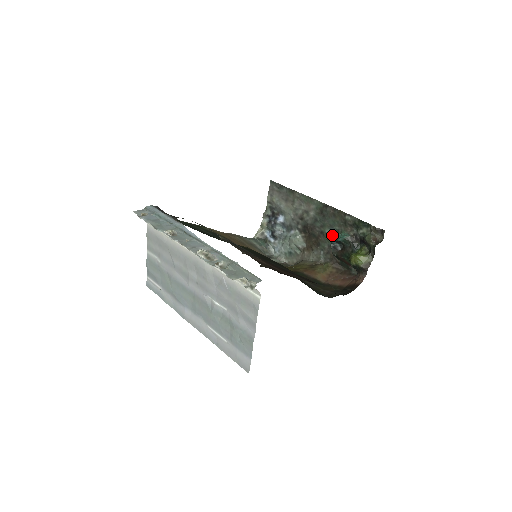
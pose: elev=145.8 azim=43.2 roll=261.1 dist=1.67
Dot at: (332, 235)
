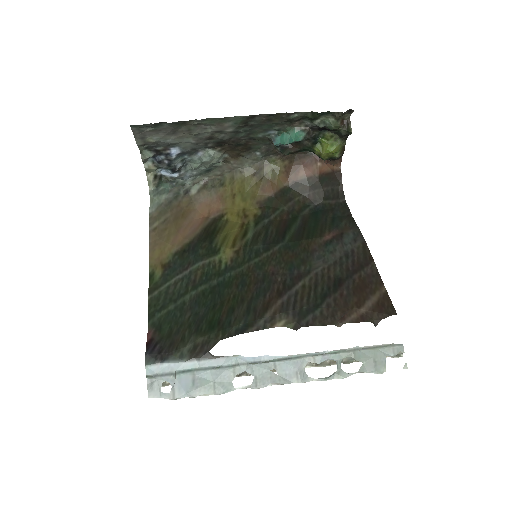
Dot at: (270, 136)
